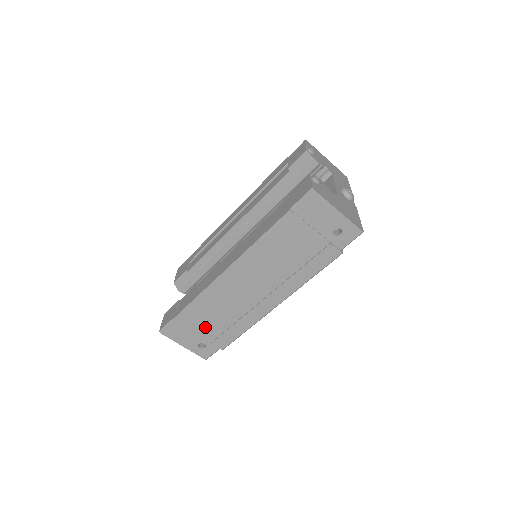
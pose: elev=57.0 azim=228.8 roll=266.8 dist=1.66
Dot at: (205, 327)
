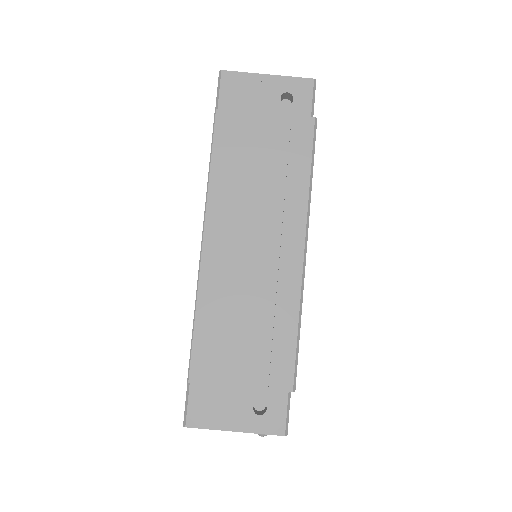
Dot at: (239, 364)
